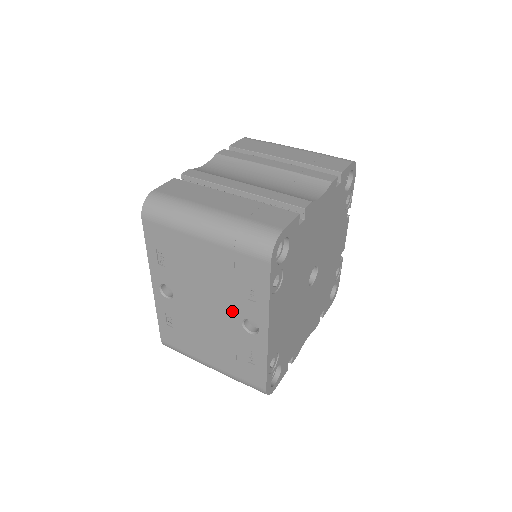
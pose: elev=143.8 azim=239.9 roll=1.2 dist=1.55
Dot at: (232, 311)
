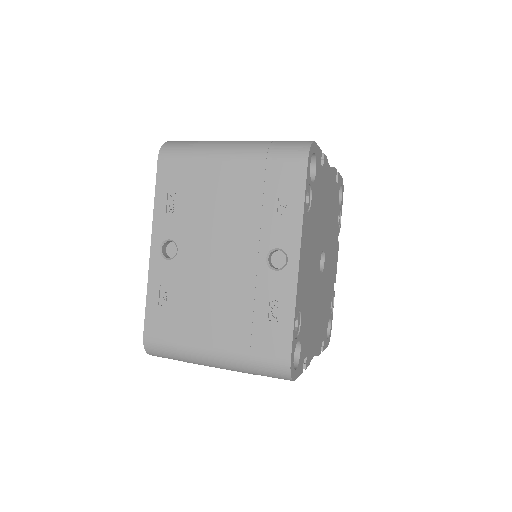
Dot at: (255, 244)
